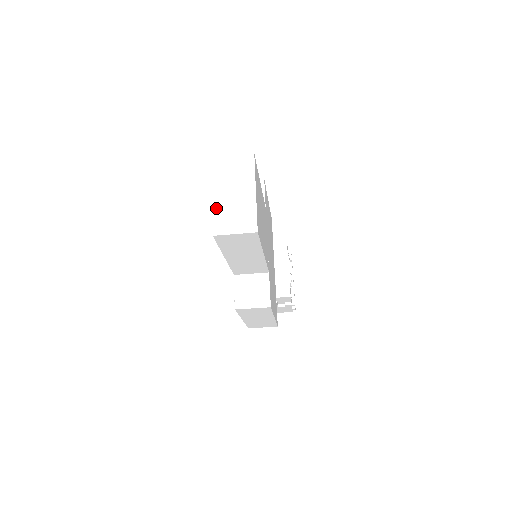
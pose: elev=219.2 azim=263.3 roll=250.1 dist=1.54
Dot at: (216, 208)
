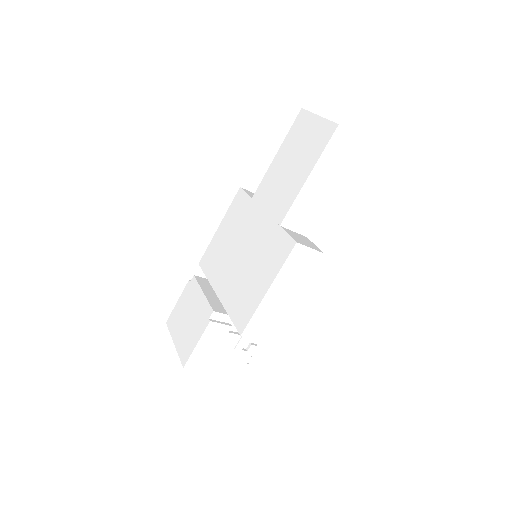
Dot at: (328, 120)
